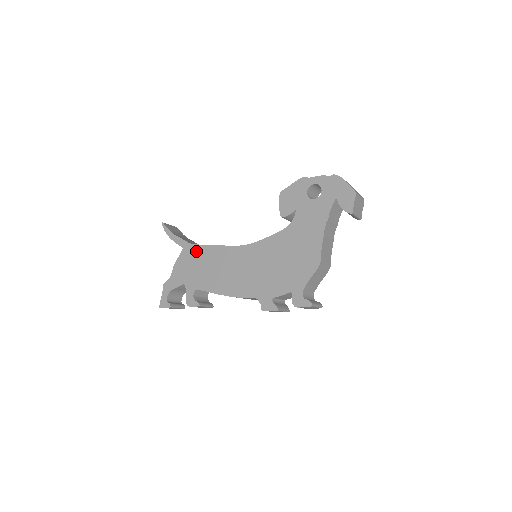
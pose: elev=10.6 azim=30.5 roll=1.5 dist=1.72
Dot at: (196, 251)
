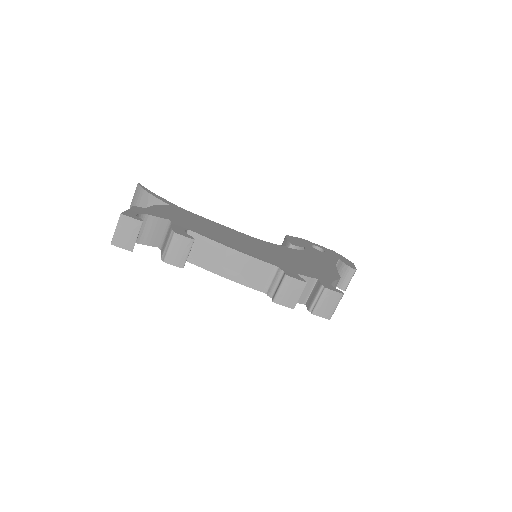
Dot at: (189, 214)
